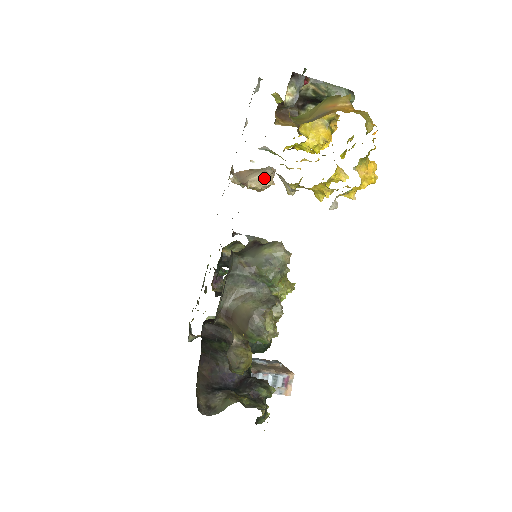
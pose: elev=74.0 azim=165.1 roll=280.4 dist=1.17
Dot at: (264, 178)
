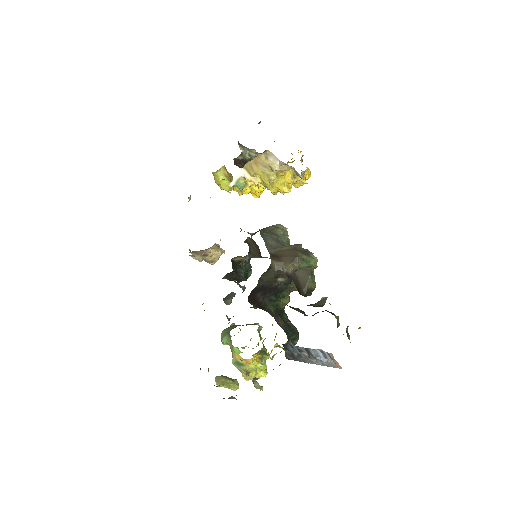
Dot at: (217, 247)
